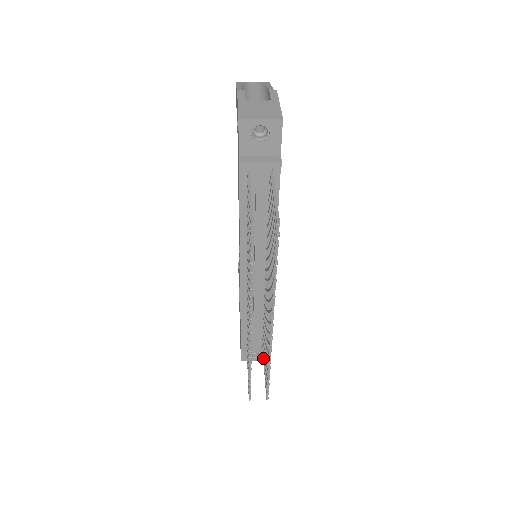
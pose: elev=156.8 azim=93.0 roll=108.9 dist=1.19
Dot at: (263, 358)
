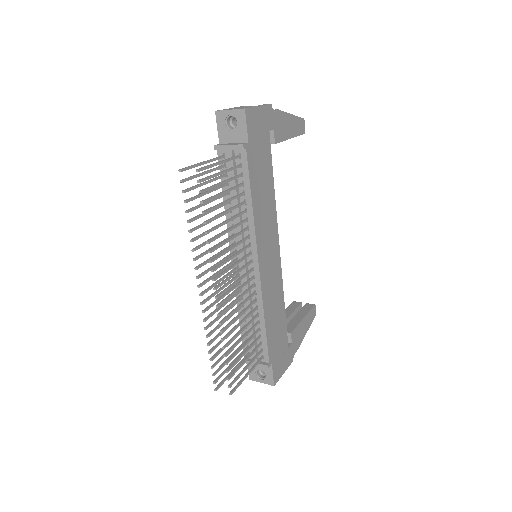
Dot at: (252, 366)
